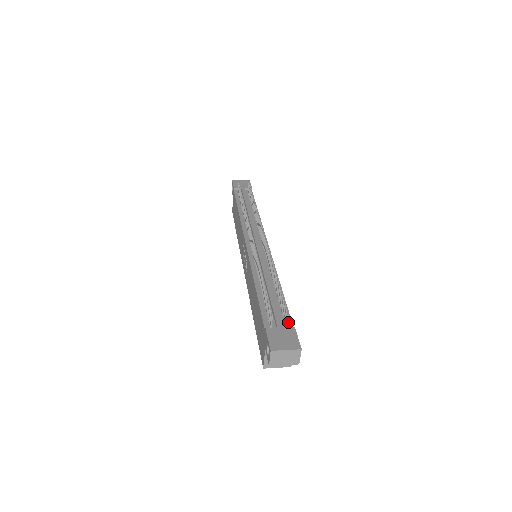
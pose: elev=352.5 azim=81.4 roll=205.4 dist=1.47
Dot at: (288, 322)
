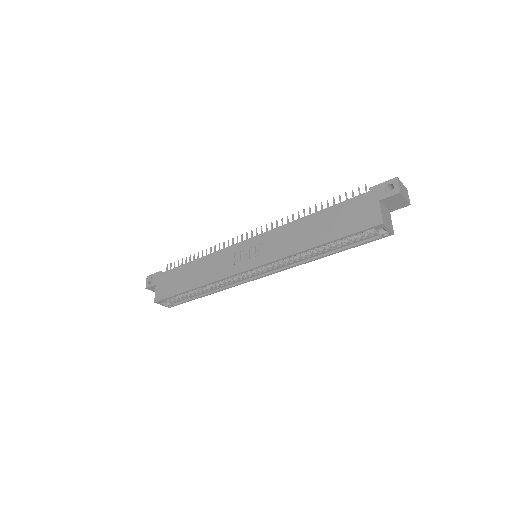
Dot at: occluded
